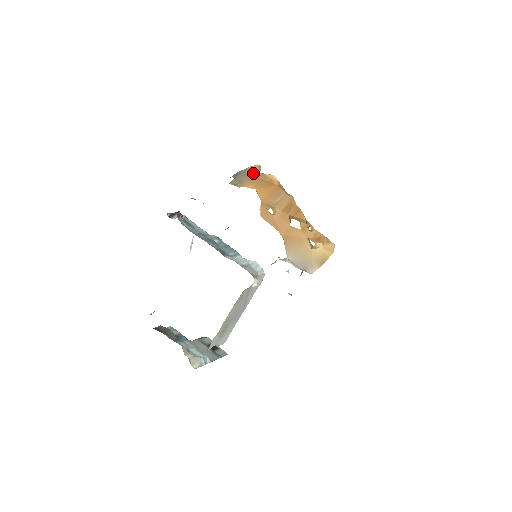
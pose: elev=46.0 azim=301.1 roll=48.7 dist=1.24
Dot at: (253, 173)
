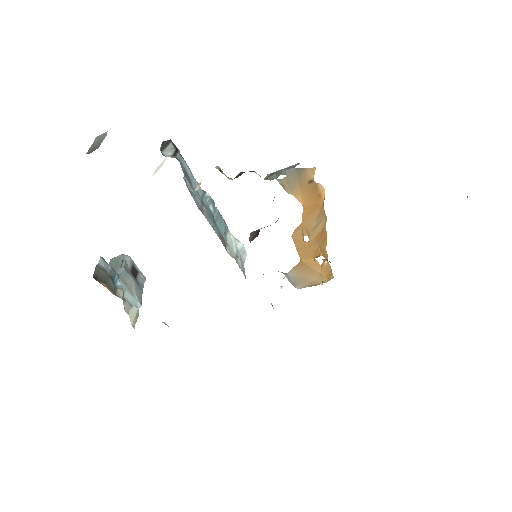
Dot at: (307, 178)
